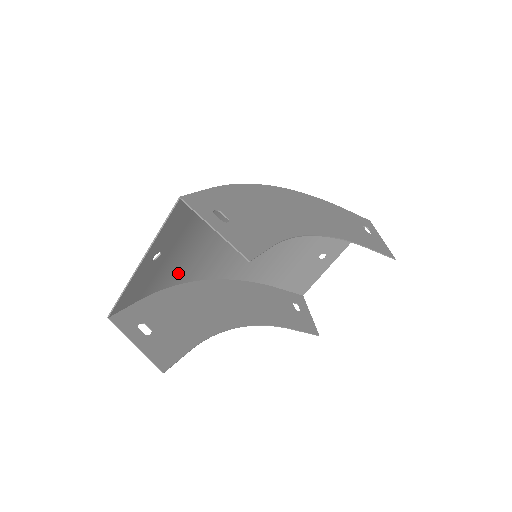
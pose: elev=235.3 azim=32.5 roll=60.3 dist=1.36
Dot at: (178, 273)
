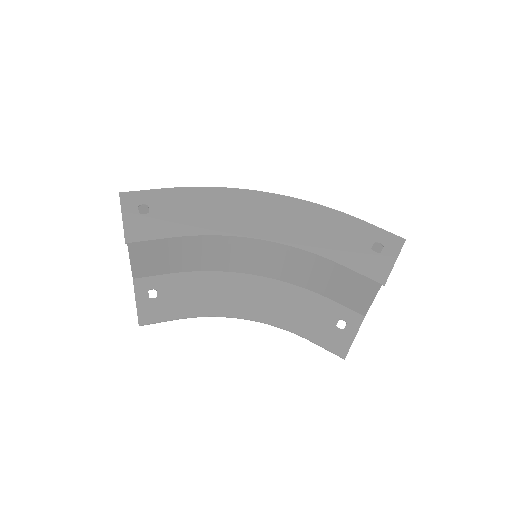
Dot at: (203, 260)
